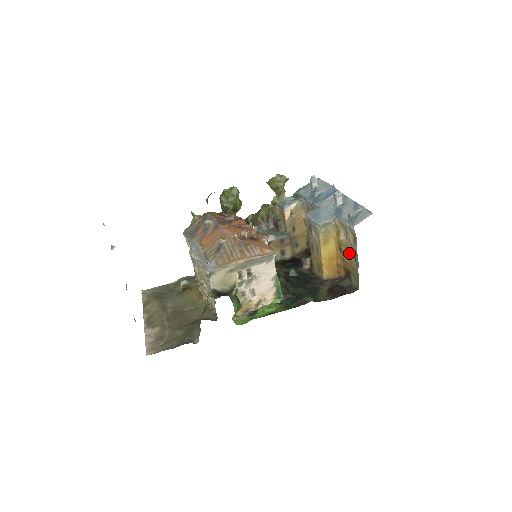
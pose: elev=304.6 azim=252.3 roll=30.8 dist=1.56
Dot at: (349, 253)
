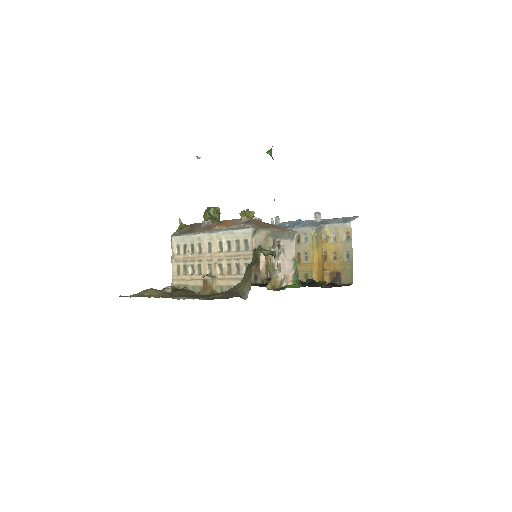
Dot at: (339, 254)
